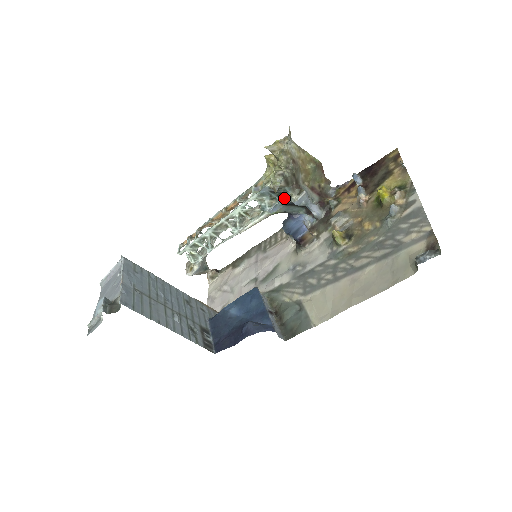
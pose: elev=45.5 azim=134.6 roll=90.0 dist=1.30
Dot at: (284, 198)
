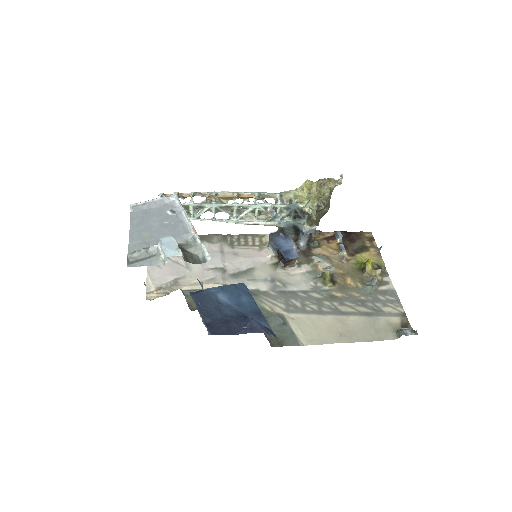
Dot at: (297, 221)
